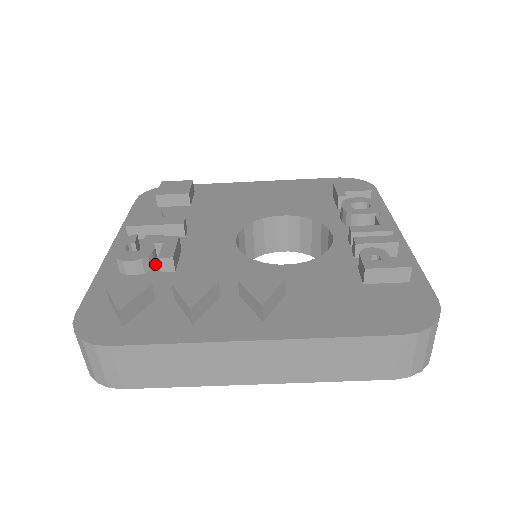
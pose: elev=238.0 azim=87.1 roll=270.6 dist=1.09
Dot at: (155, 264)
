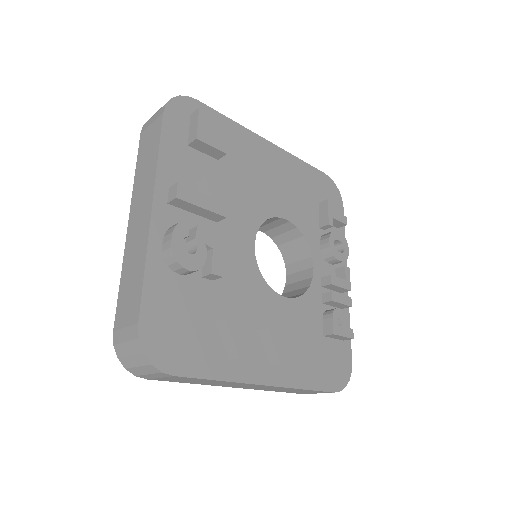
Dot at: occluded
